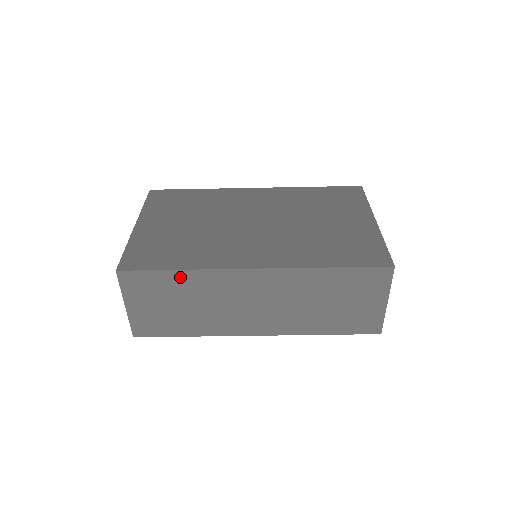
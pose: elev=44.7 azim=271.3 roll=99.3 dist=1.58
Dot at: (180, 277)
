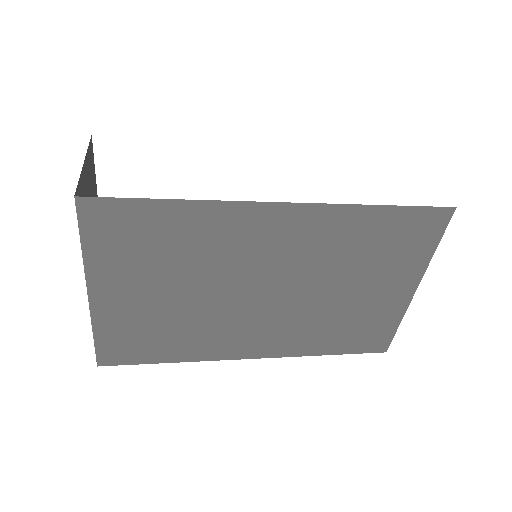
Dot at: occluded
